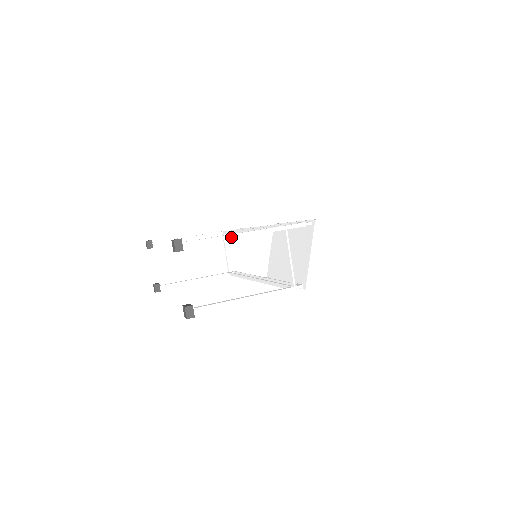
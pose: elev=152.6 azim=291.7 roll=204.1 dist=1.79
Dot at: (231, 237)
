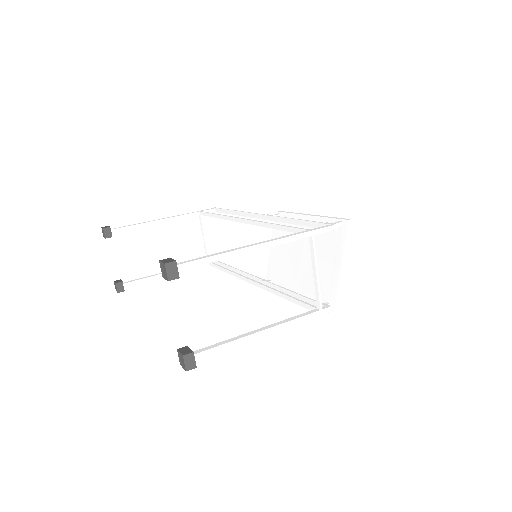
Dot at: (243, 252)
